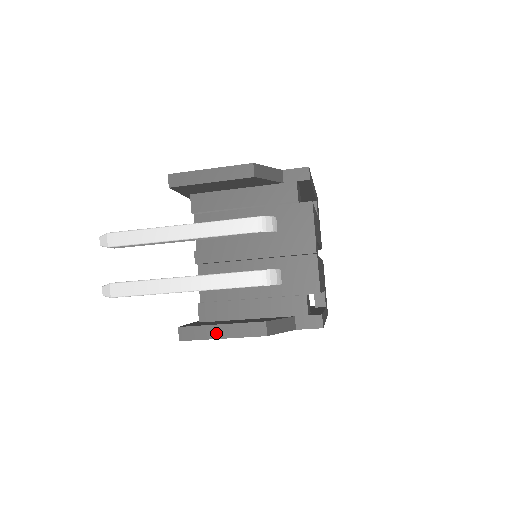
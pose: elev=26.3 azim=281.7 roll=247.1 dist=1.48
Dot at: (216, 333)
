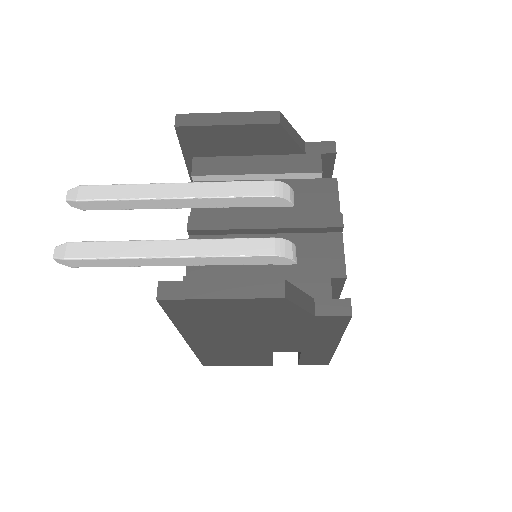
Dot at: (212, 291)
